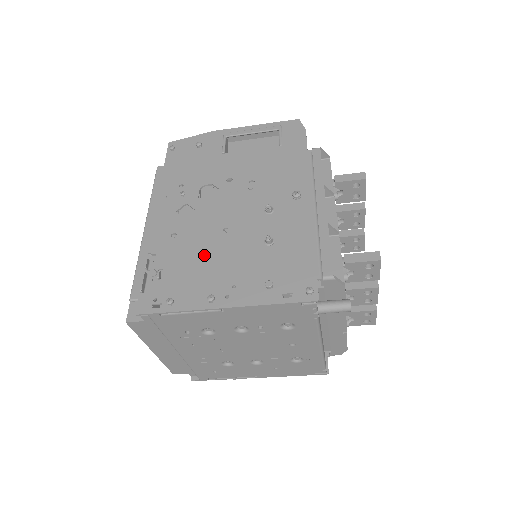
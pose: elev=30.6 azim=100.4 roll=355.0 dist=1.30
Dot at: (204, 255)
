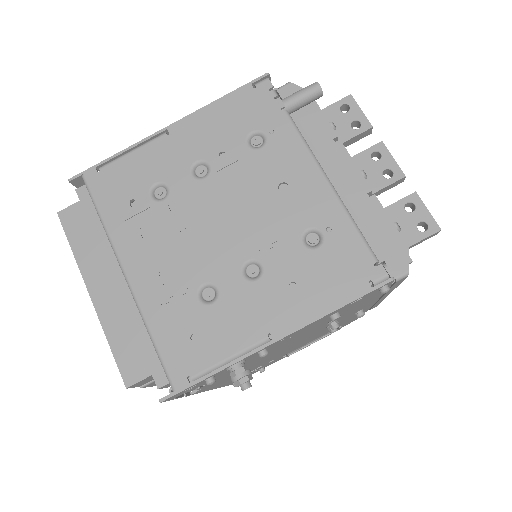
Dot at: occluded
